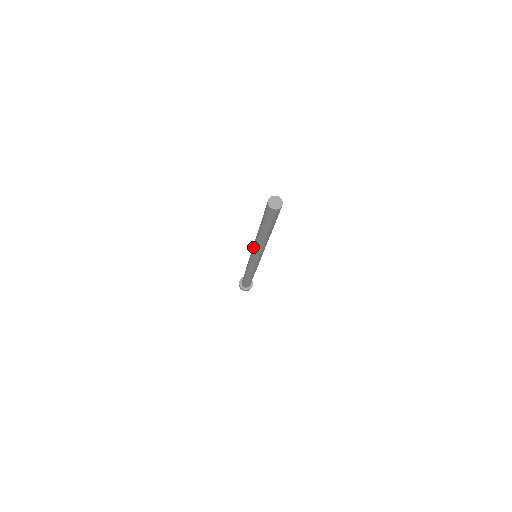
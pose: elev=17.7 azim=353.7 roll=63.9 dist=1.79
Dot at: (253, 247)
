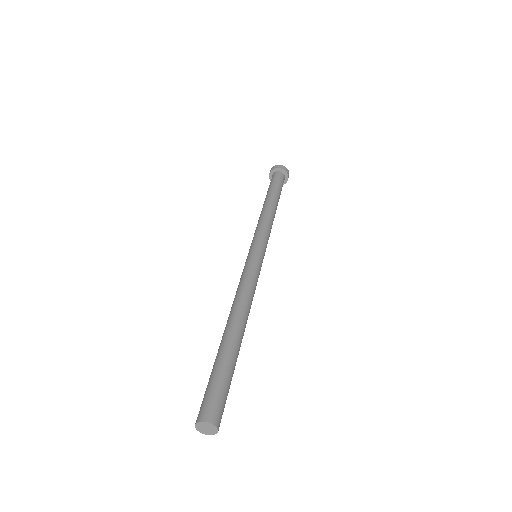
Dot at: occluded
